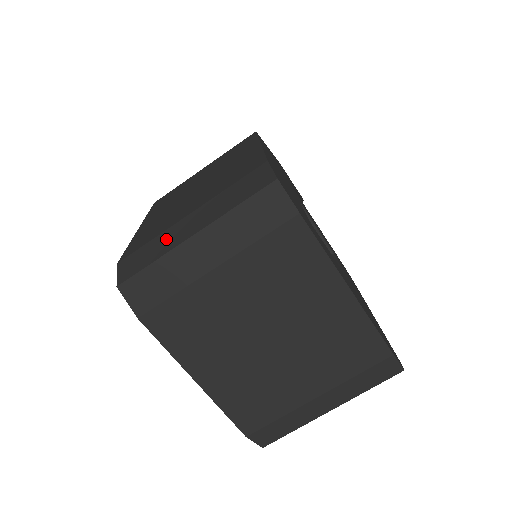
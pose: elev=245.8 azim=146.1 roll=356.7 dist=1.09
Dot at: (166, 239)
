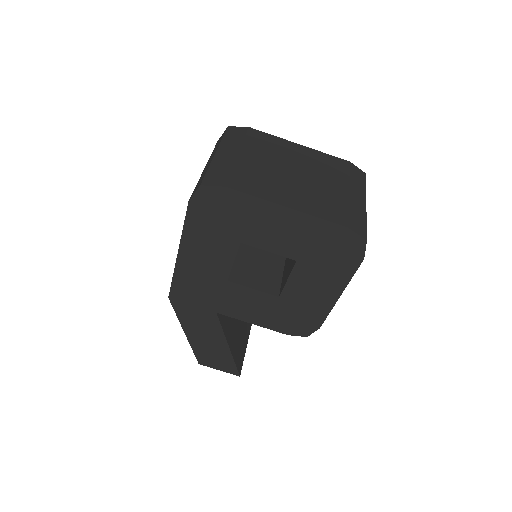
Dot at: (204, 172)
